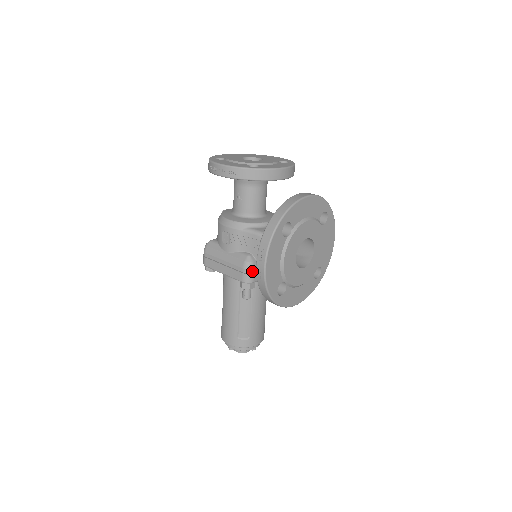
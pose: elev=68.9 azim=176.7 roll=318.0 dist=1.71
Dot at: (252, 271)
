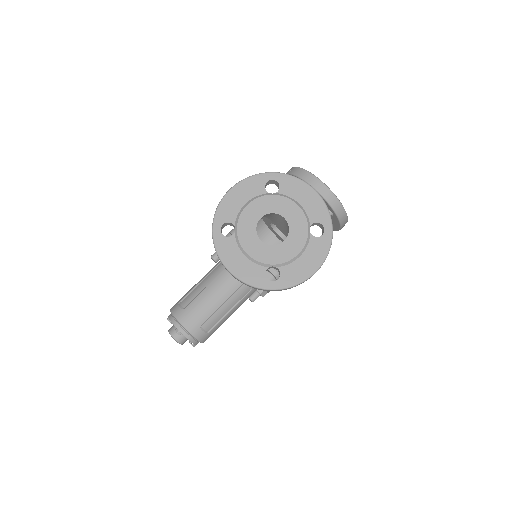
Dot at: occluded
